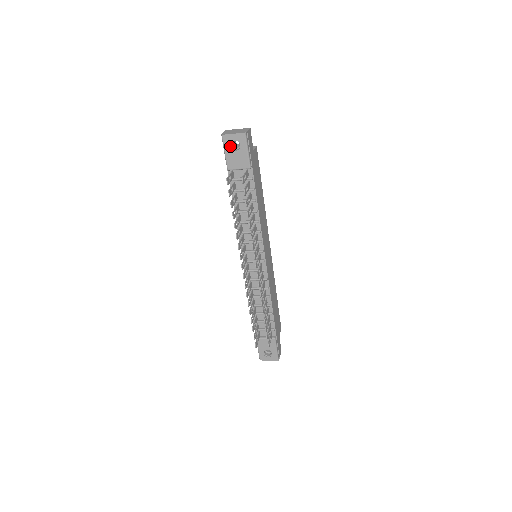
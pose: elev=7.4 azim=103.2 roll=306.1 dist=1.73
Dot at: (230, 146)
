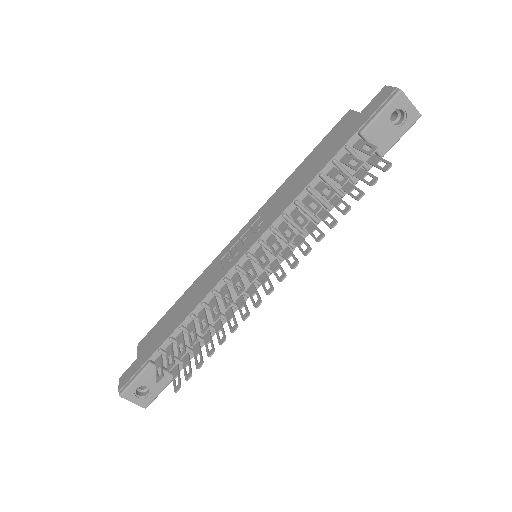
Dot at: (393, 111)
